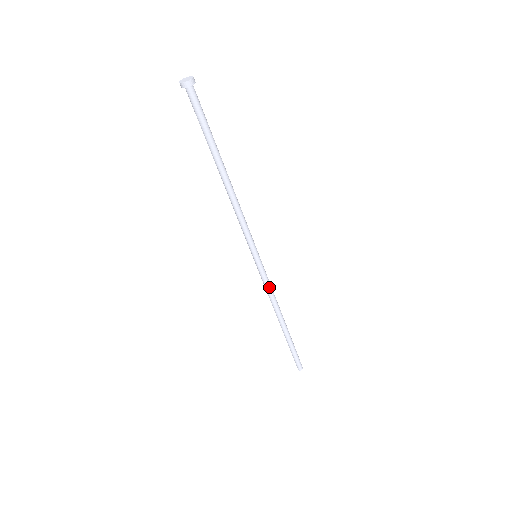
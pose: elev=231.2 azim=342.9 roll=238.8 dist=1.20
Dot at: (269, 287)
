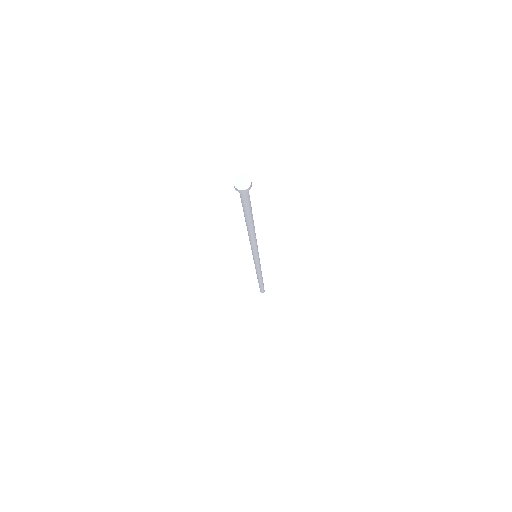
Dot at: (260, 267)
